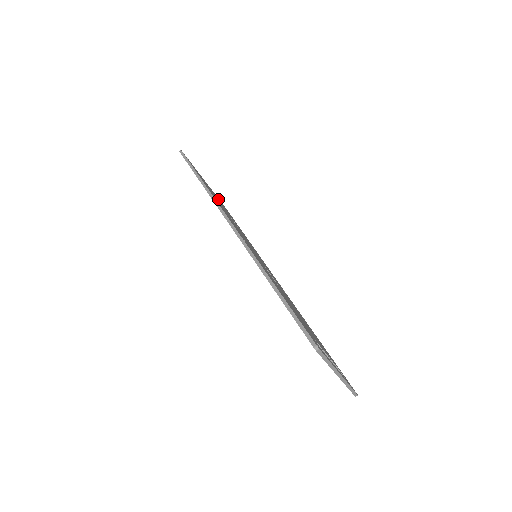
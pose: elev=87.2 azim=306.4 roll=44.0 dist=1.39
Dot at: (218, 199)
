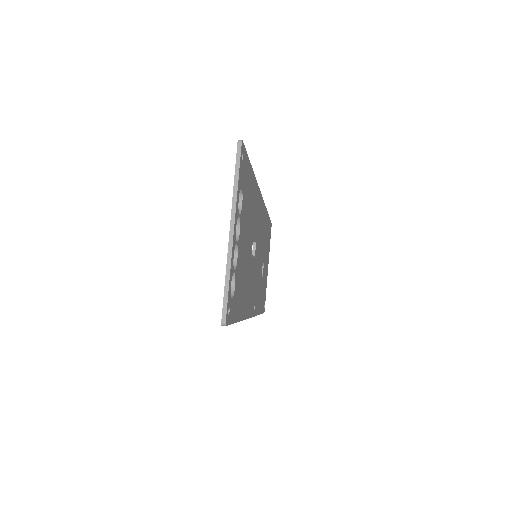
Dot at: occluded
